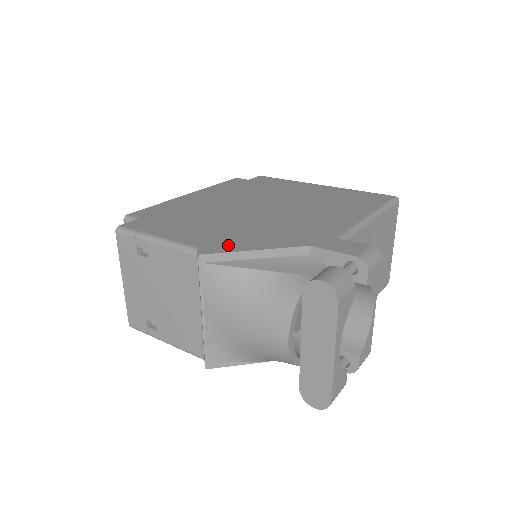
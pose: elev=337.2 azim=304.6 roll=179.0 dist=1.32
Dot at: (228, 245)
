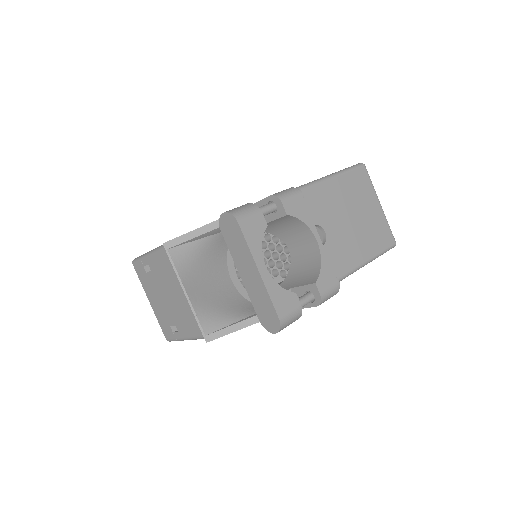
Dot at: occluded
